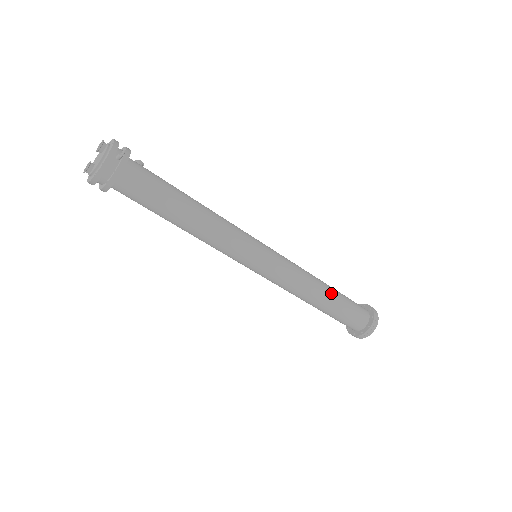
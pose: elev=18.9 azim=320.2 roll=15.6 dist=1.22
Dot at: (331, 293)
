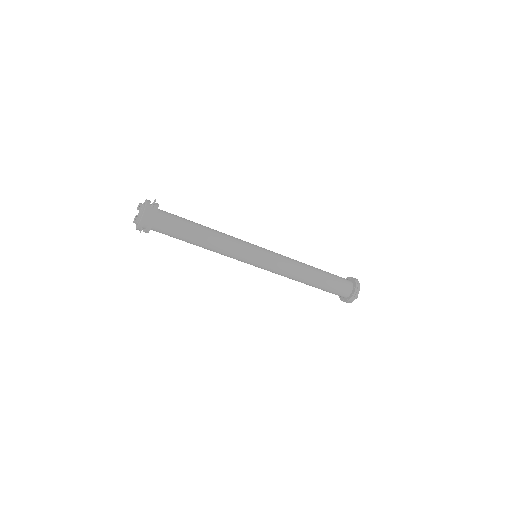
Dot at: (317, 269)
